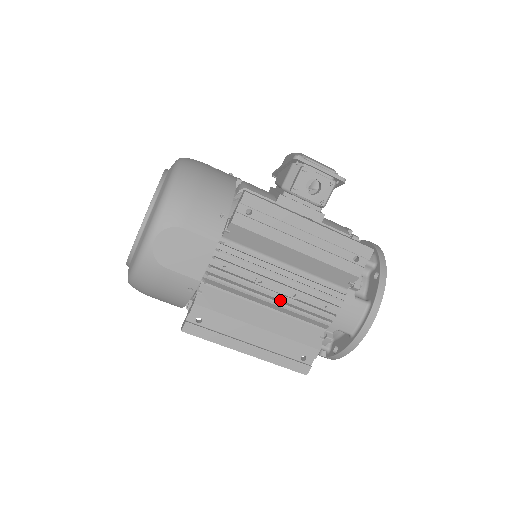
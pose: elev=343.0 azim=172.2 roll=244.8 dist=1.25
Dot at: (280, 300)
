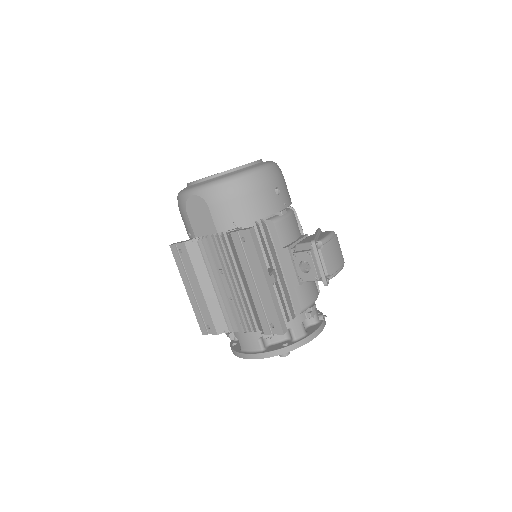
Dot at: (224, 292)
